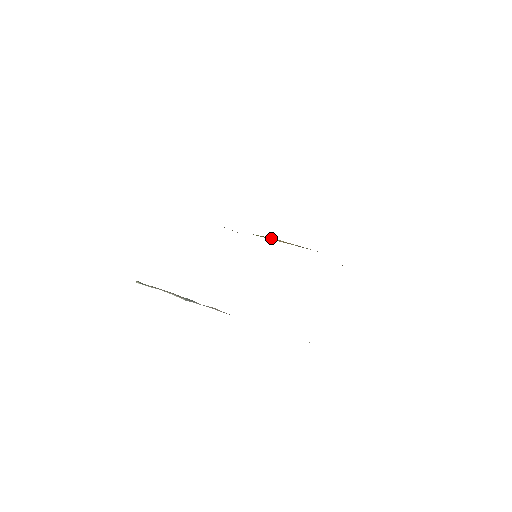
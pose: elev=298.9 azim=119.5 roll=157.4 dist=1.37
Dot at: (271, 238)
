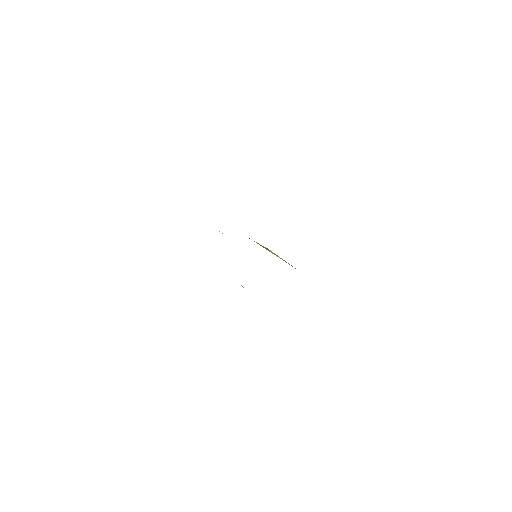
Dot at: (266, 248)
